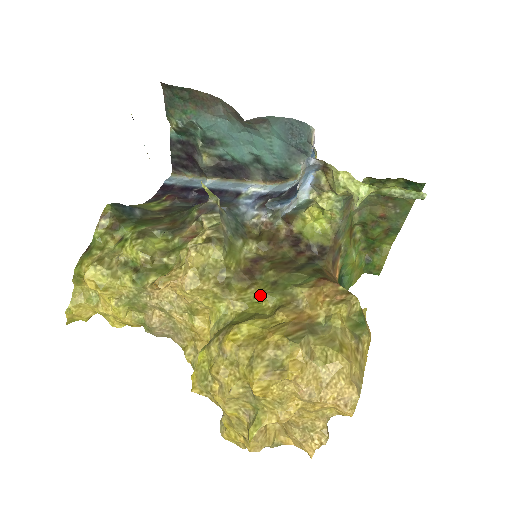
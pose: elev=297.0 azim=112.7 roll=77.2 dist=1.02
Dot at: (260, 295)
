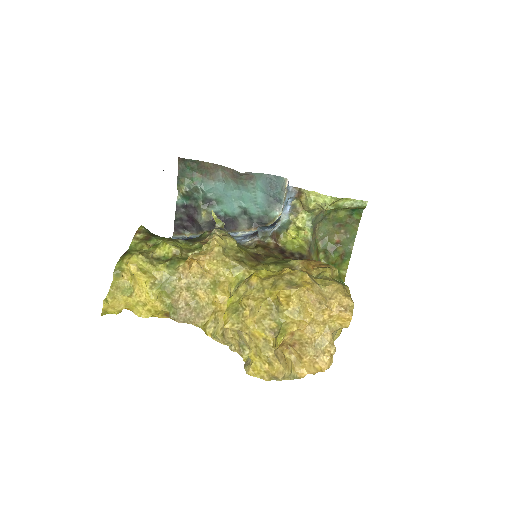
Dot at: (266, 268)
